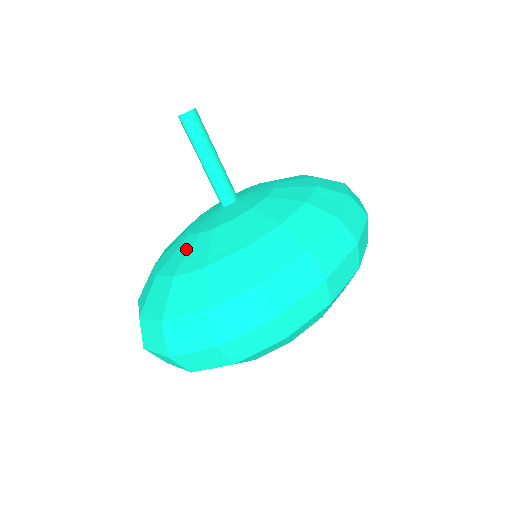
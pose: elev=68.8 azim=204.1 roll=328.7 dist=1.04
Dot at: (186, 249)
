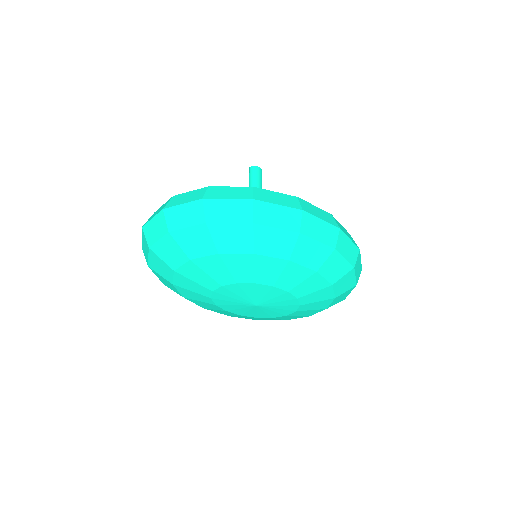
Dot at: occluded
